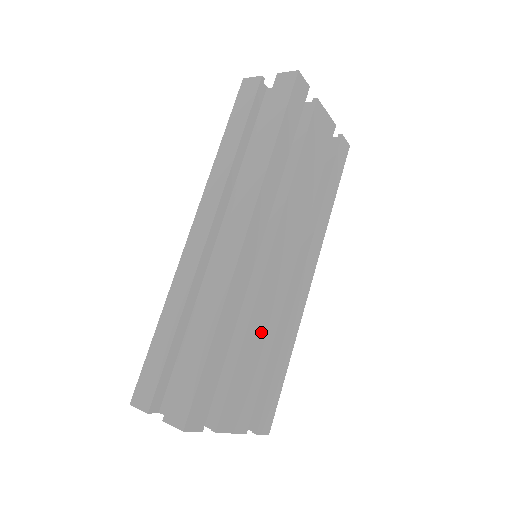
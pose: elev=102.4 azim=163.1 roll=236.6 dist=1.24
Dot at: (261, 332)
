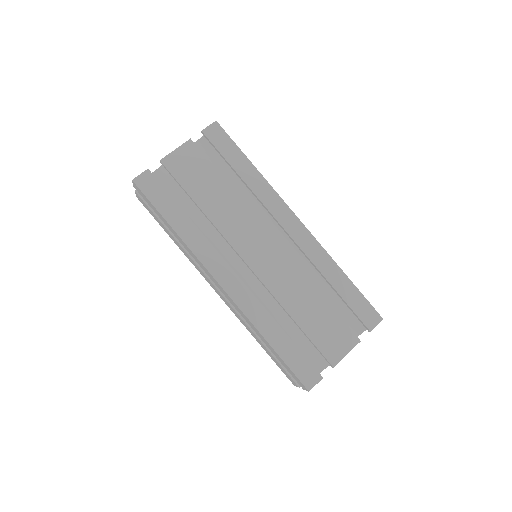
Dot at: (298, 297)
